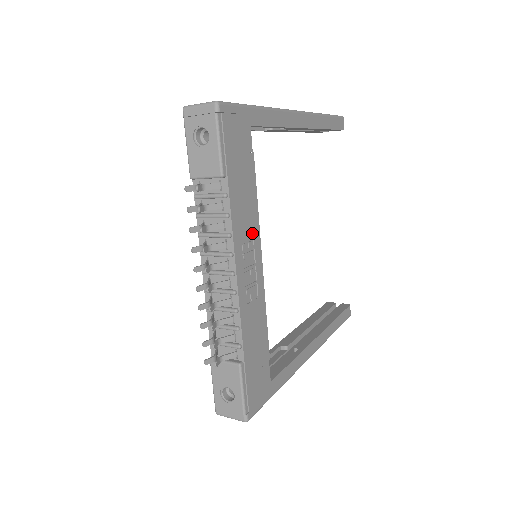
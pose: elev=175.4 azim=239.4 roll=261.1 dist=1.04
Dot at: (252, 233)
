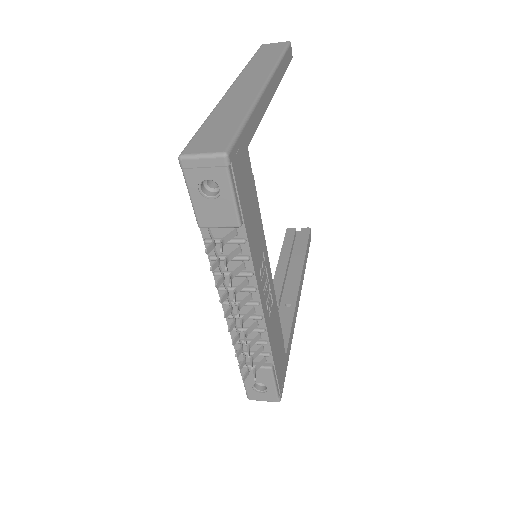
Dot at: (262, 252)
